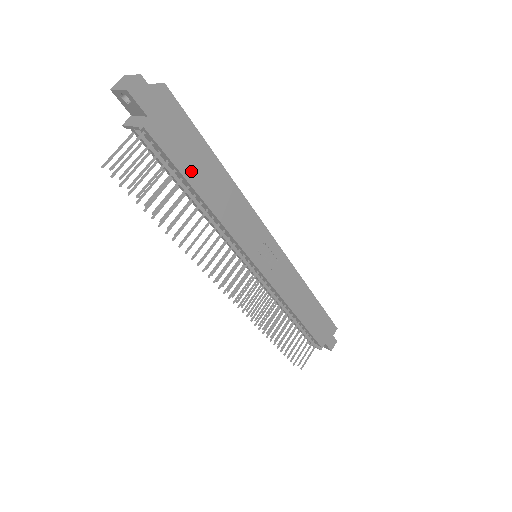
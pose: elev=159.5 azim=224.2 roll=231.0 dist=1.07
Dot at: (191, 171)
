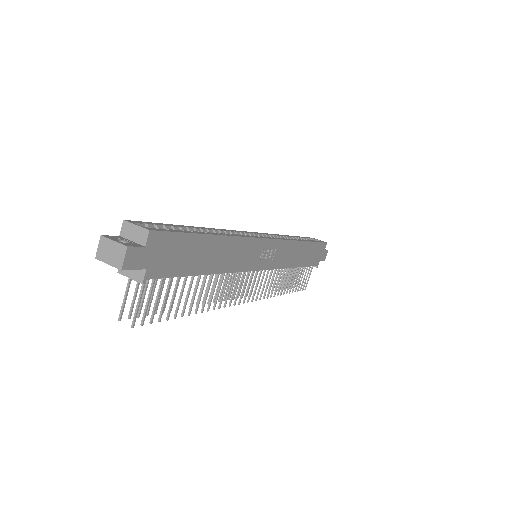
Dot at: (194, 266)
